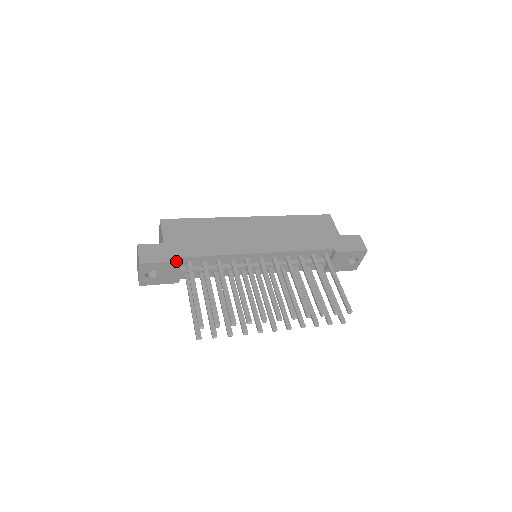
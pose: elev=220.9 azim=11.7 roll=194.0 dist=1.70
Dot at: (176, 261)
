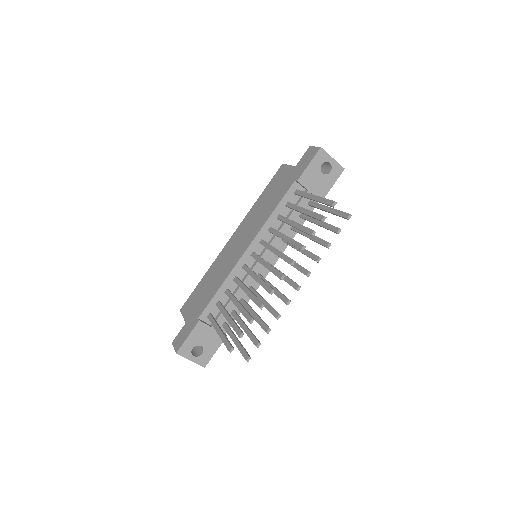
Dot at: (196, 325)
